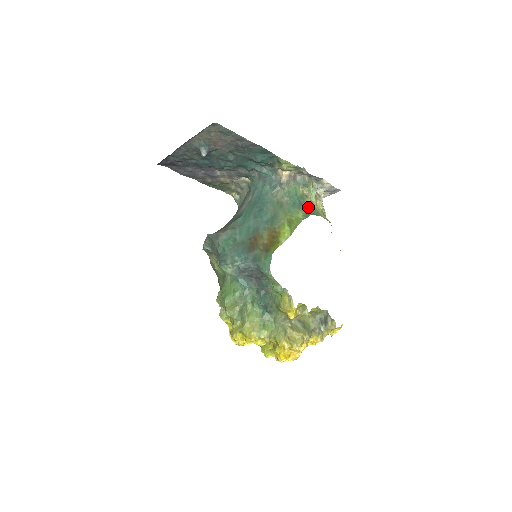
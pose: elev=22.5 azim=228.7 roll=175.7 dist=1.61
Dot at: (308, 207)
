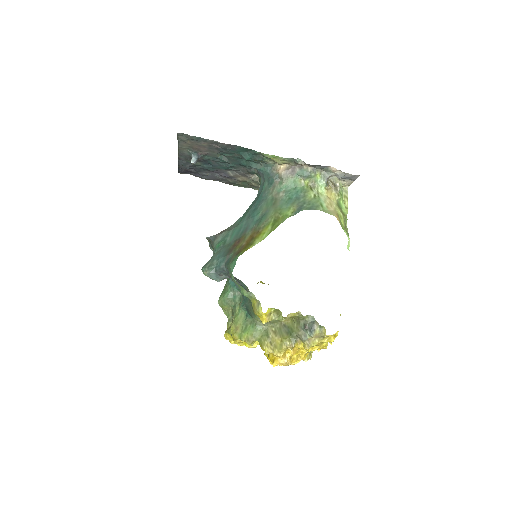
Dot at: (307, 201)
